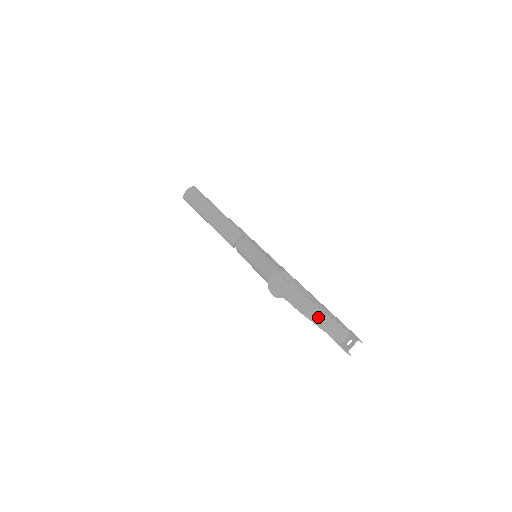
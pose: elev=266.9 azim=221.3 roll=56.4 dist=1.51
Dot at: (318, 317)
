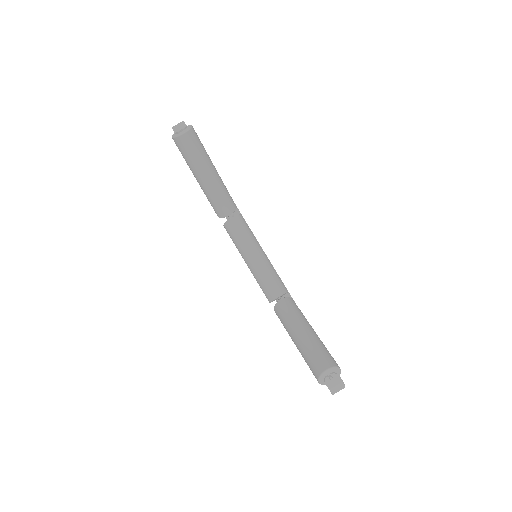
Dot at: occluded
